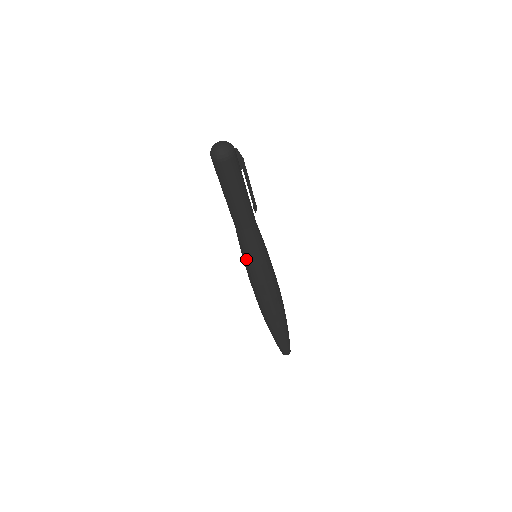
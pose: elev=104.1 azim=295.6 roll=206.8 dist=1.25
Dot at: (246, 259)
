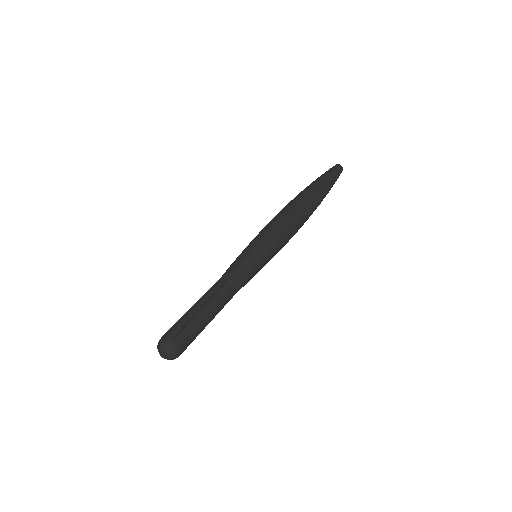
Dot at: occluded
